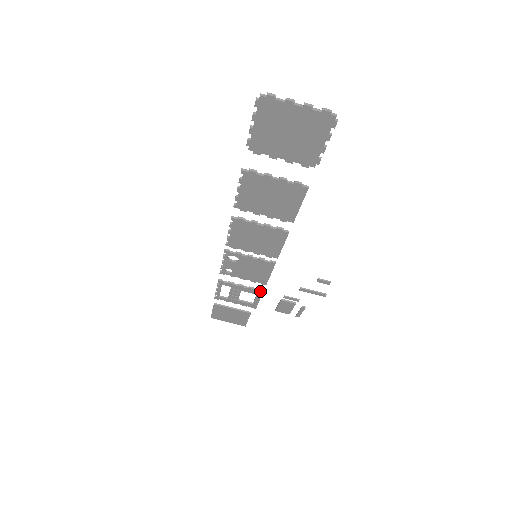
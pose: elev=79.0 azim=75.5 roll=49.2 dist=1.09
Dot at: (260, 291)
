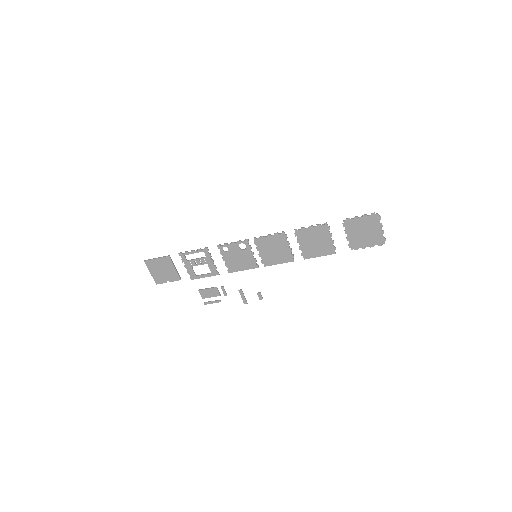
Dot at: (218, 273)
